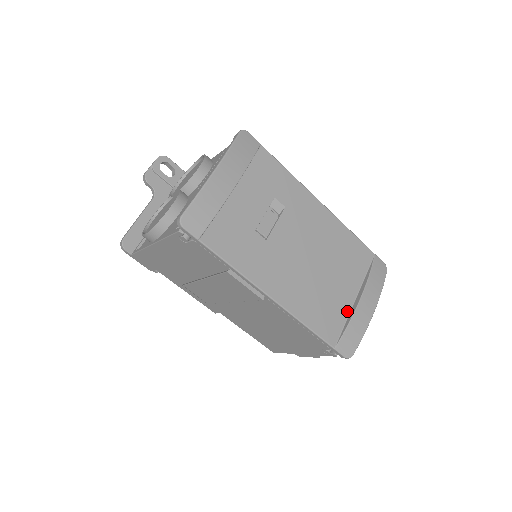
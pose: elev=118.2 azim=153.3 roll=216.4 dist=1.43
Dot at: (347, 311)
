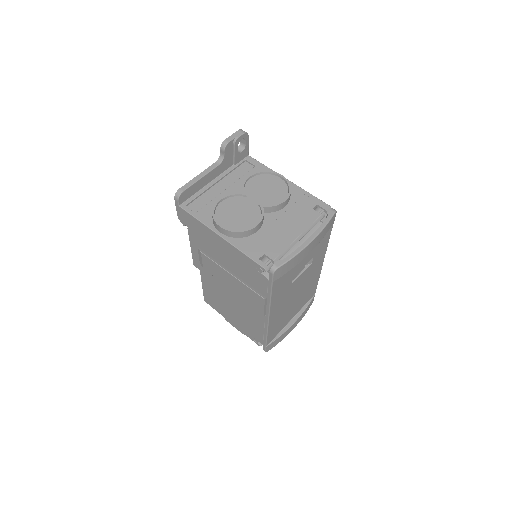
Dot at: (284, 326)
